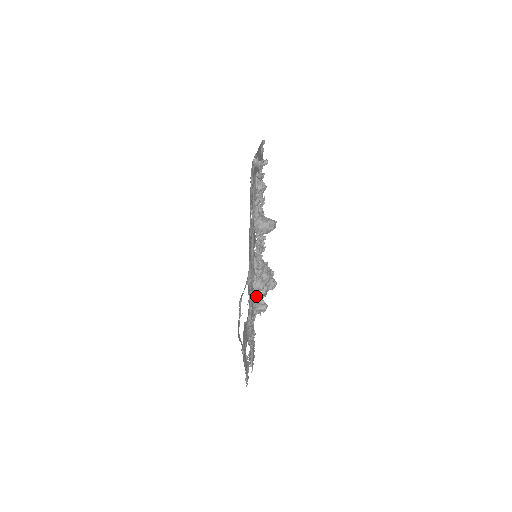
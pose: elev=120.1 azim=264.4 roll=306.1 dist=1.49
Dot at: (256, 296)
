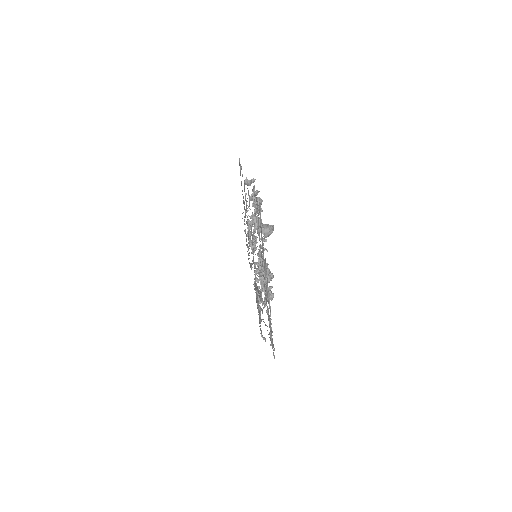
Dot at: occluded
